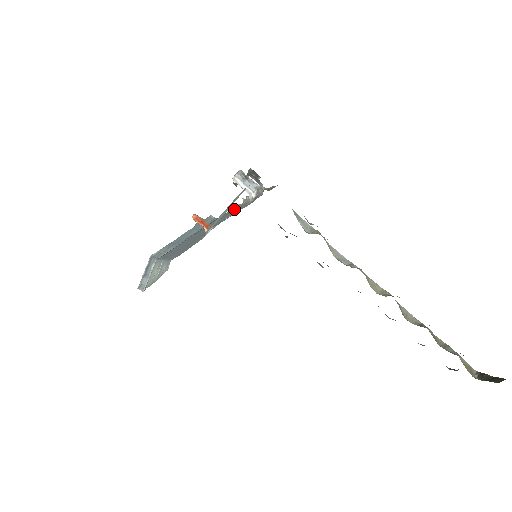
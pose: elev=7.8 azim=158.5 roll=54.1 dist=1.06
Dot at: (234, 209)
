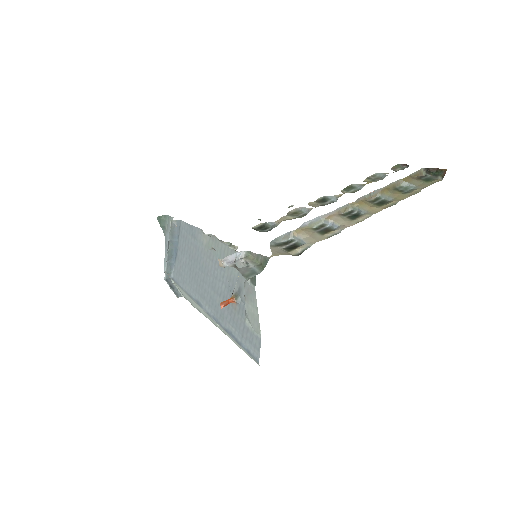
Dot at: (207, 236)
